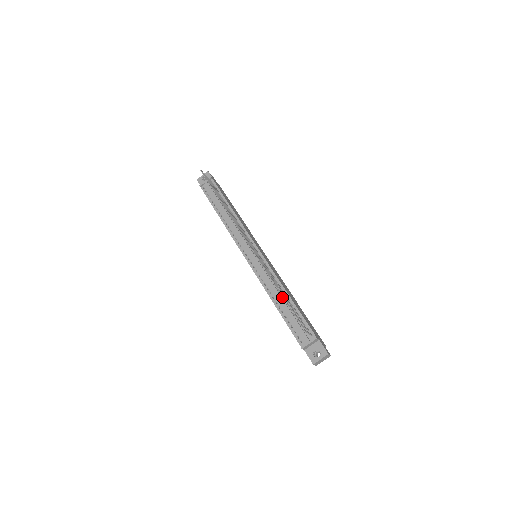
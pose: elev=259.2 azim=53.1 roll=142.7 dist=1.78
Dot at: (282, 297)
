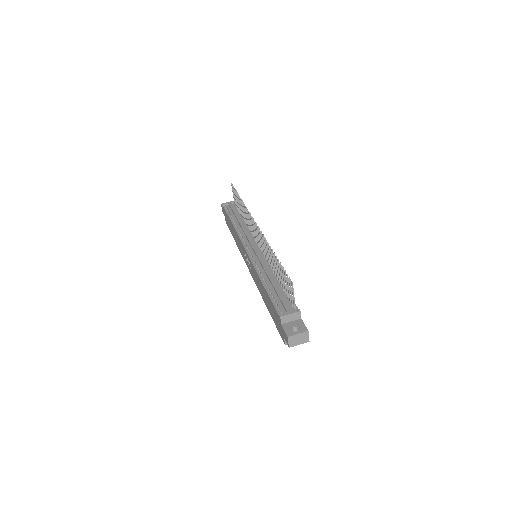
Dot at: (273, 279)
